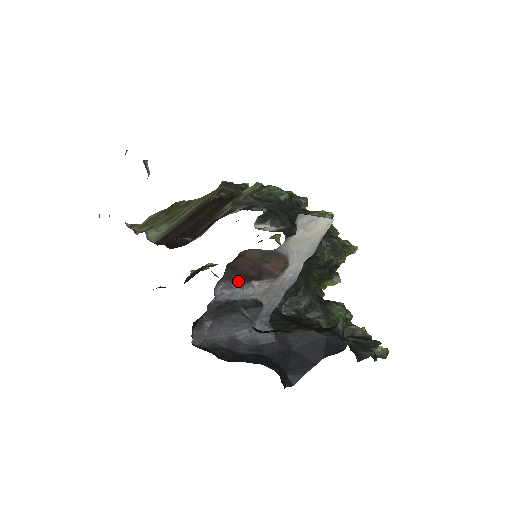
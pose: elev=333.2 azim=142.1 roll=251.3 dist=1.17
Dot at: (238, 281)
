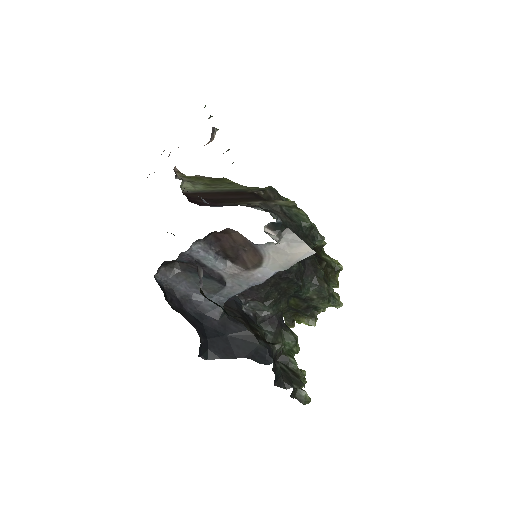
Dot at: (216, 251)
